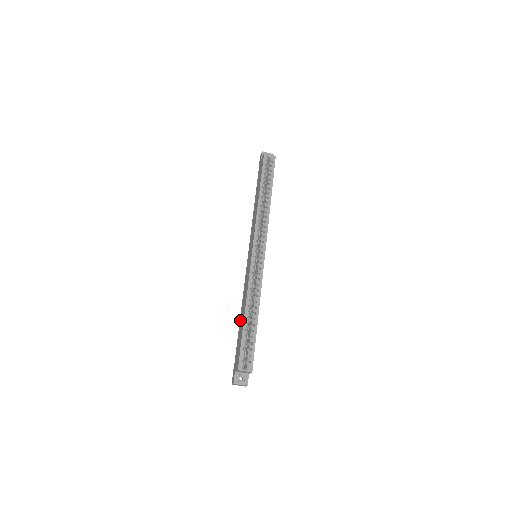
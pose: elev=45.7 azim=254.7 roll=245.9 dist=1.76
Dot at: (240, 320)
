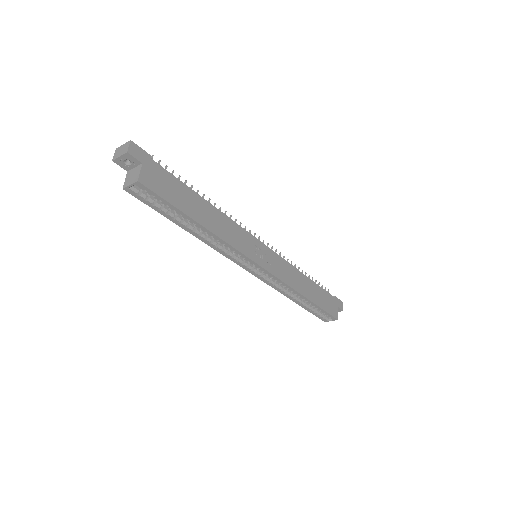
Dot at: occluded
